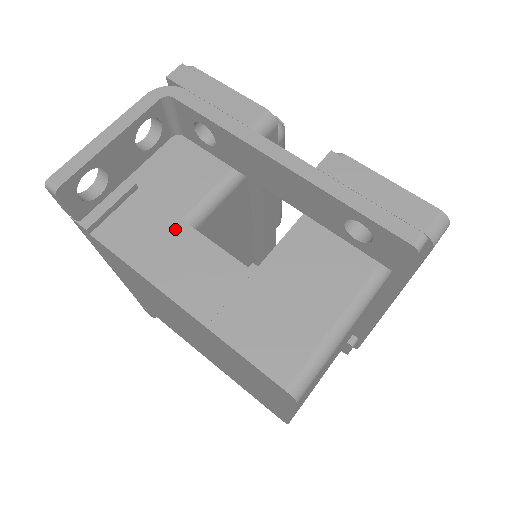
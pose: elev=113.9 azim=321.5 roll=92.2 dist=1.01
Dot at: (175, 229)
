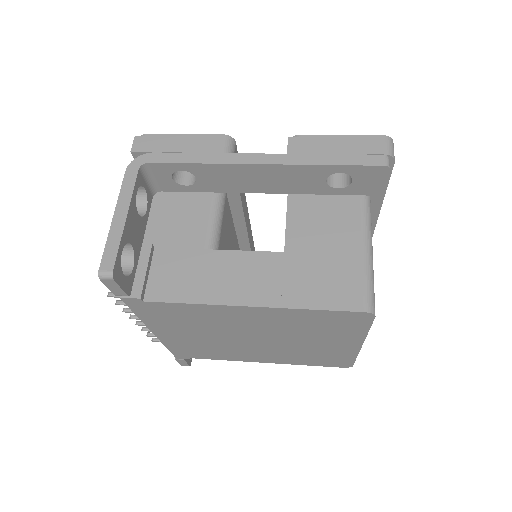
Dot at: (206, 259)
